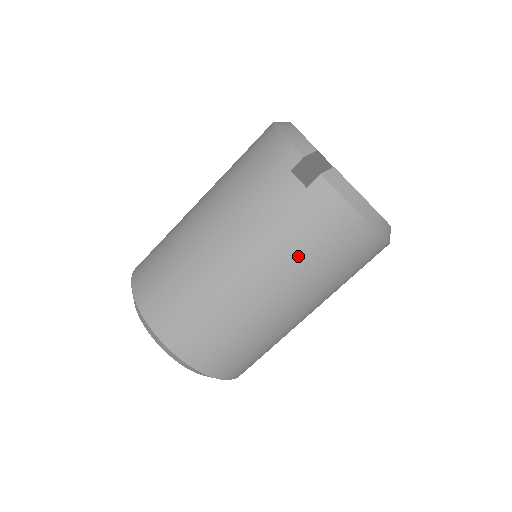
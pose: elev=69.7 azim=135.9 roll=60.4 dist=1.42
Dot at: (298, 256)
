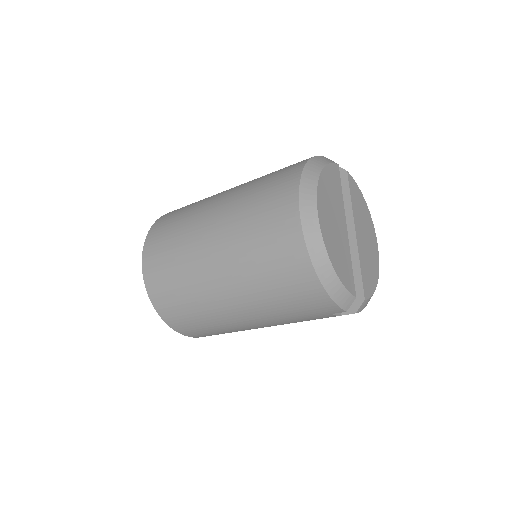
Dot at: occluded
